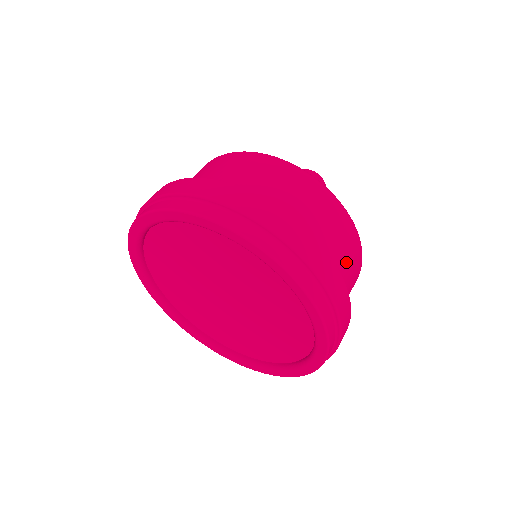
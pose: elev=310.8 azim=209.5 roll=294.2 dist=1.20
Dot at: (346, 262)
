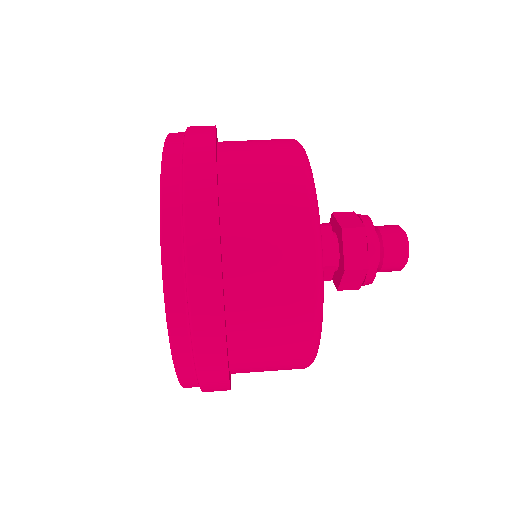
Dot at: (261, 178)
